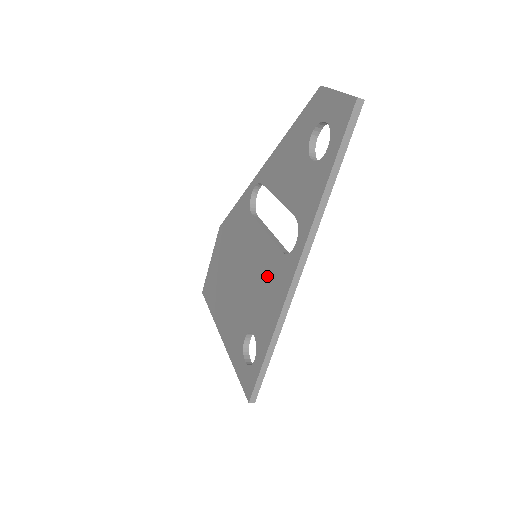
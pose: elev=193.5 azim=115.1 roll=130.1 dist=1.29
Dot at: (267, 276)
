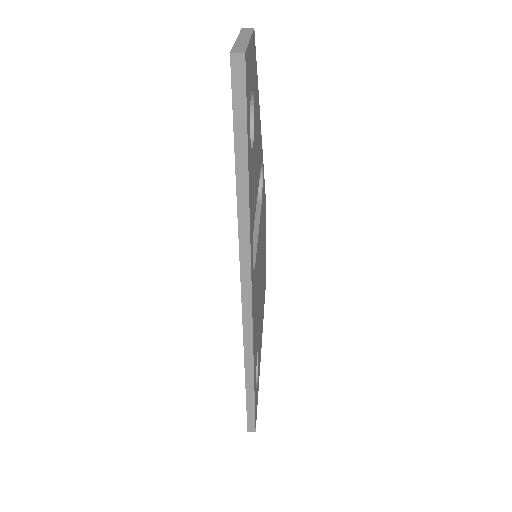
Dot at: occluded
